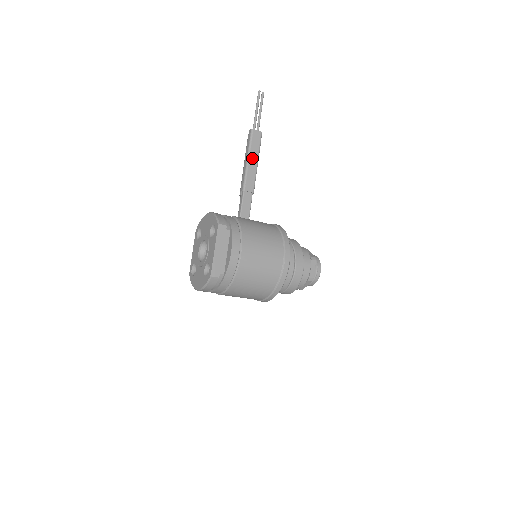
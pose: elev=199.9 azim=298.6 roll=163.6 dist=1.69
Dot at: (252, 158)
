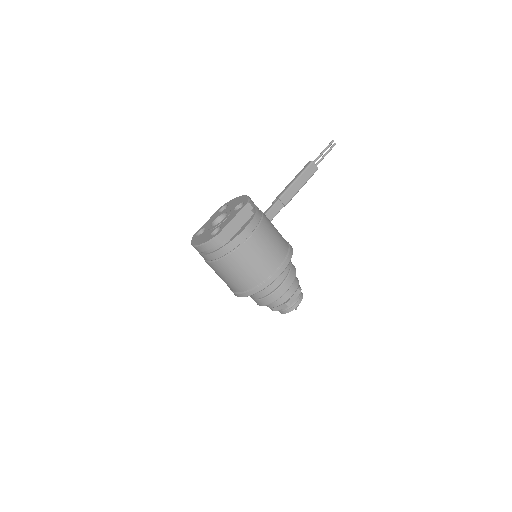
Dot at: (300, 181)
